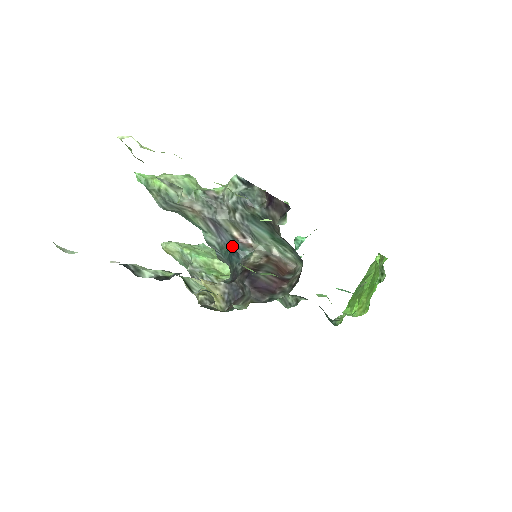
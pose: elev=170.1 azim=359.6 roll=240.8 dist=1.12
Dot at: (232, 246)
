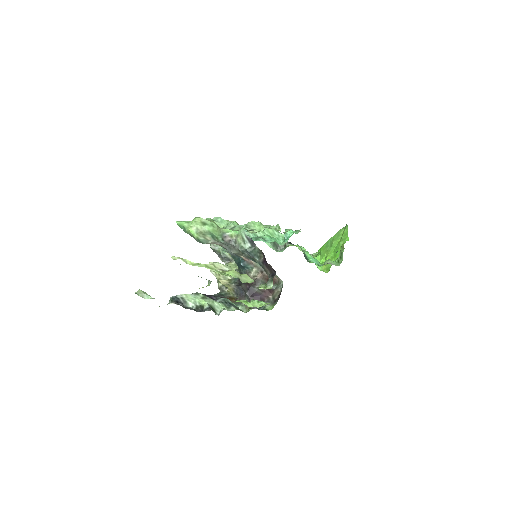
Dot at: (240, 261)
